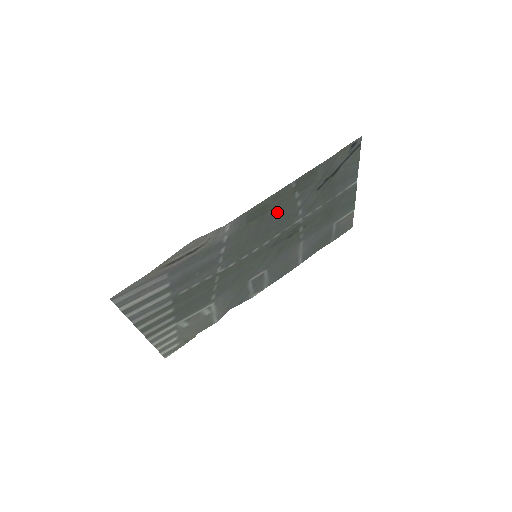
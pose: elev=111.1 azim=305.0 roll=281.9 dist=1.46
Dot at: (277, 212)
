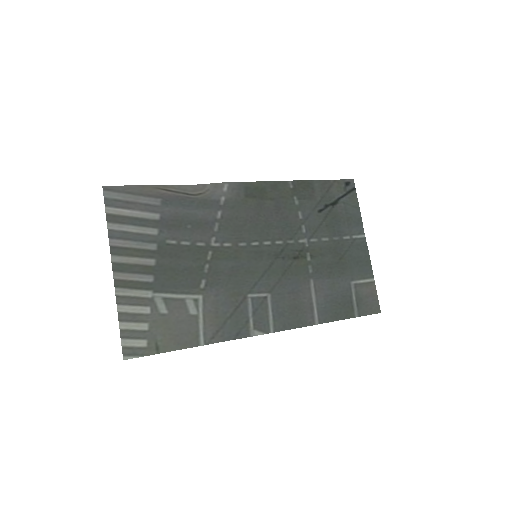
Dot at: (277, 209)
